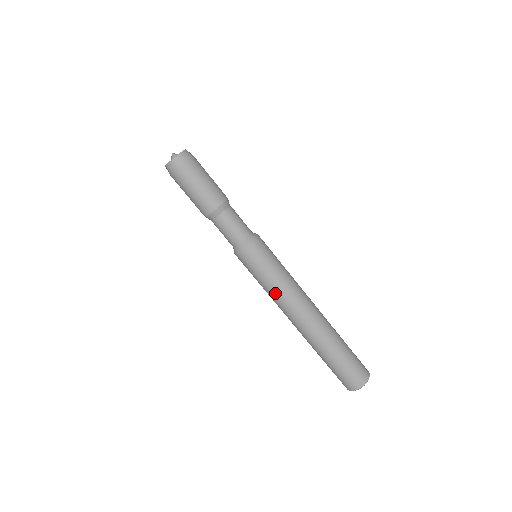
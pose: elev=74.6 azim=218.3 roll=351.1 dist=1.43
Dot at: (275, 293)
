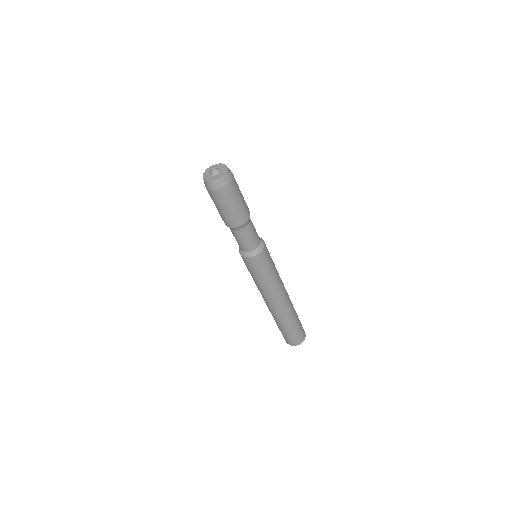
Dot at: (262, 287)
